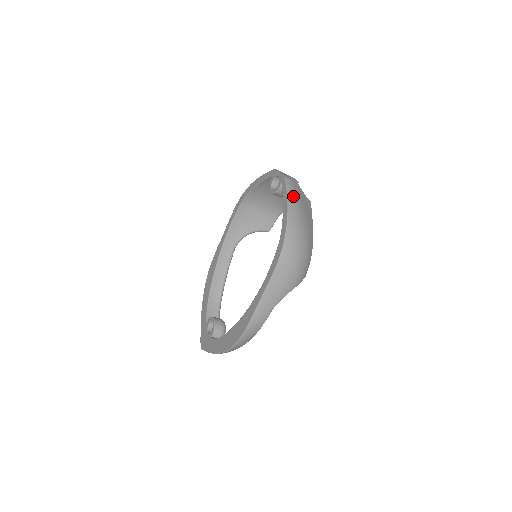
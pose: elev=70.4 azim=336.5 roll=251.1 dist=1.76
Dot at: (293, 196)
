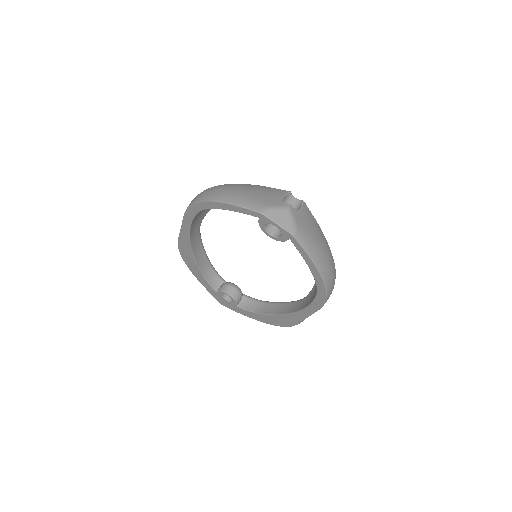
Dot at: (312, 249)
